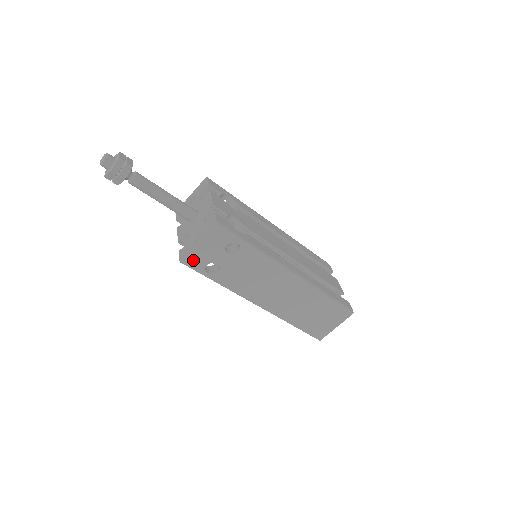
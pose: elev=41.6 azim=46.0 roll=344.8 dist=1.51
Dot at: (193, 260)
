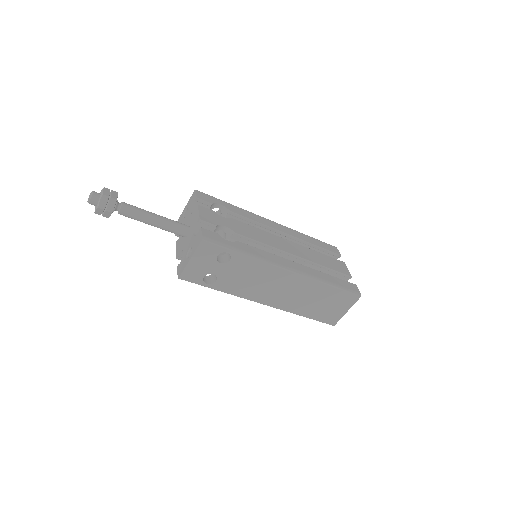
Dot at: (189, 275)
